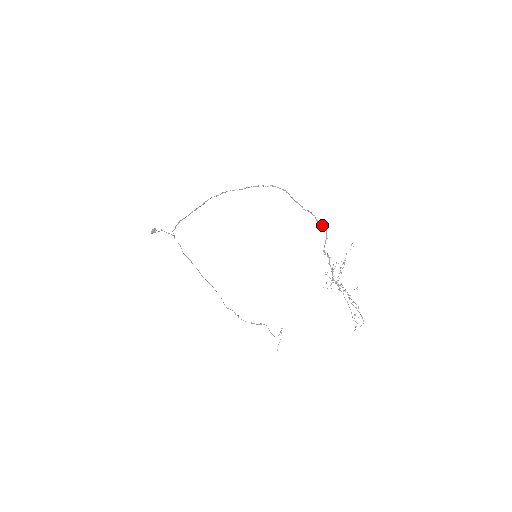
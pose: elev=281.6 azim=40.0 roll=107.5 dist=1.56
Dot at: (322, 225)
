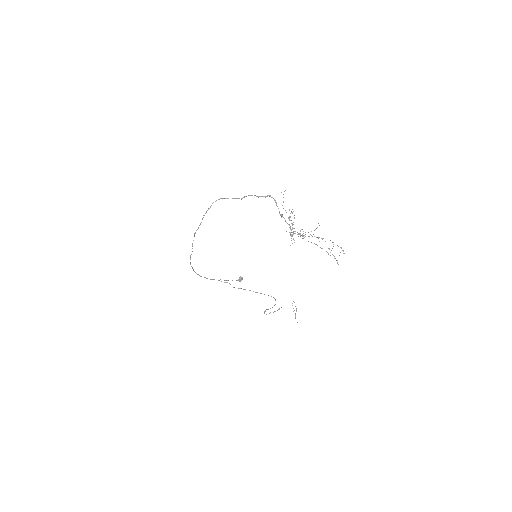
Dot at: (265, 196)
